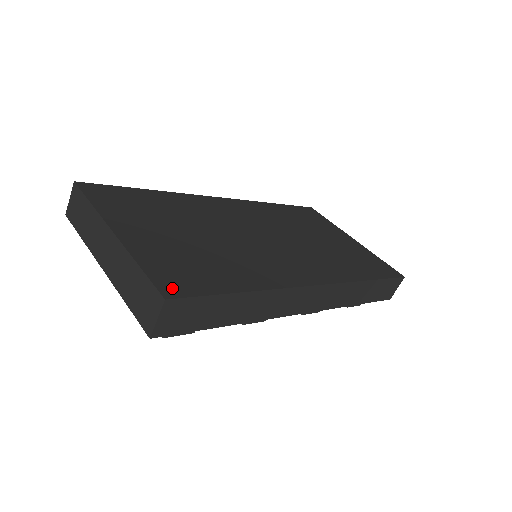
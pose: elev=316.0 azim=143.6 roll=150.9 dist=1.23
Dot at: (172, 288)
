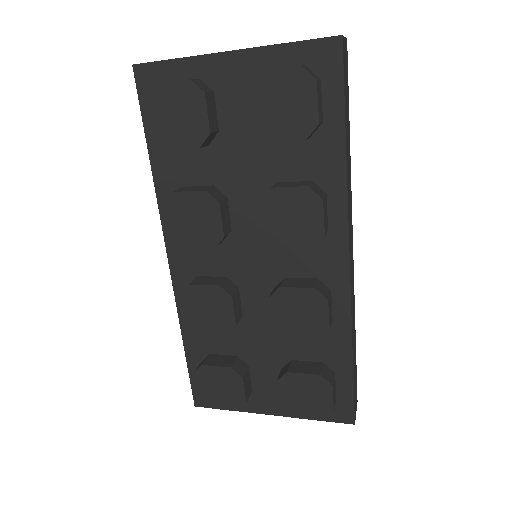
Dot at: occluded
